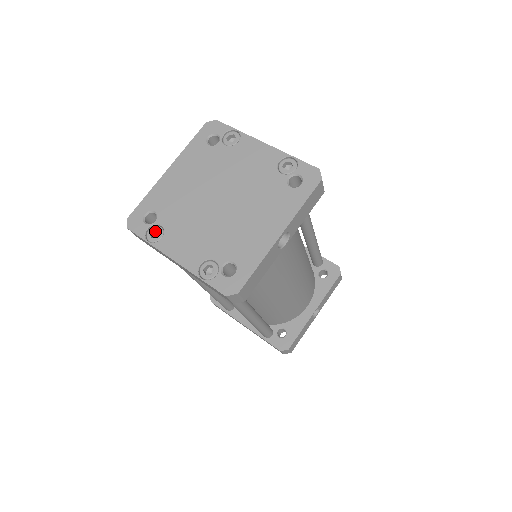
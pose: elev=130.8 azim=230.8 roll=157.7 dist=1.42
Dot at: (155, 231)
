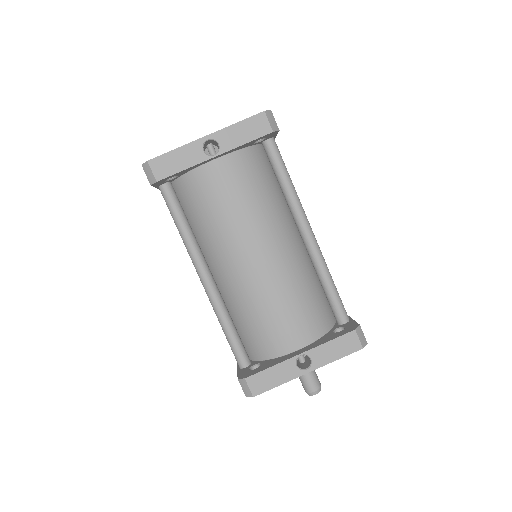
Dot at: occluded
